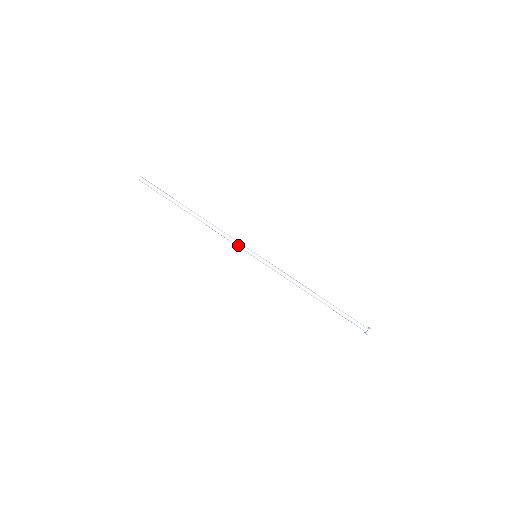
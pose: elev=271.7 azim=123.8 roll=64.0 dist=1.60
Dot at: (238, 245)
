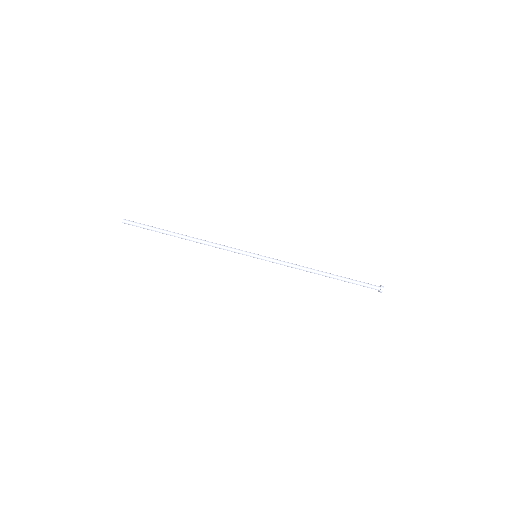
Dot at: (236, 252)
